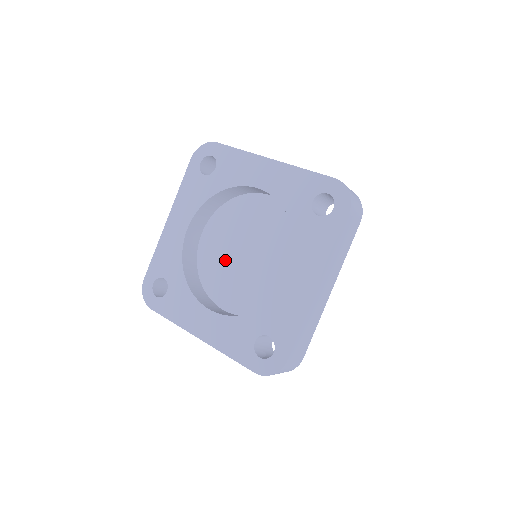
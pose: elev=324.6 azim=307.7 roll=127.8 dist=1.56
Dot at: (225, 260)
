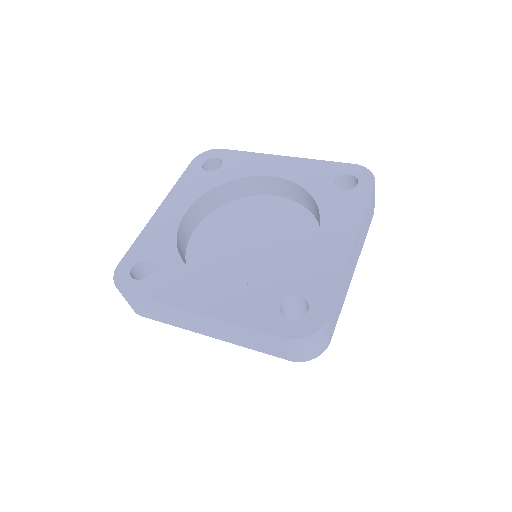
Dot at: (224, 252)
